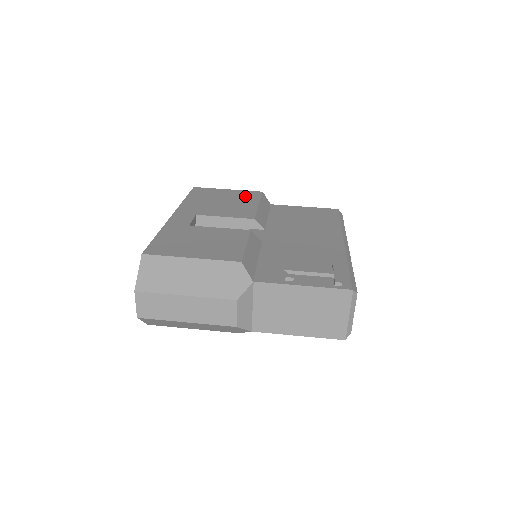
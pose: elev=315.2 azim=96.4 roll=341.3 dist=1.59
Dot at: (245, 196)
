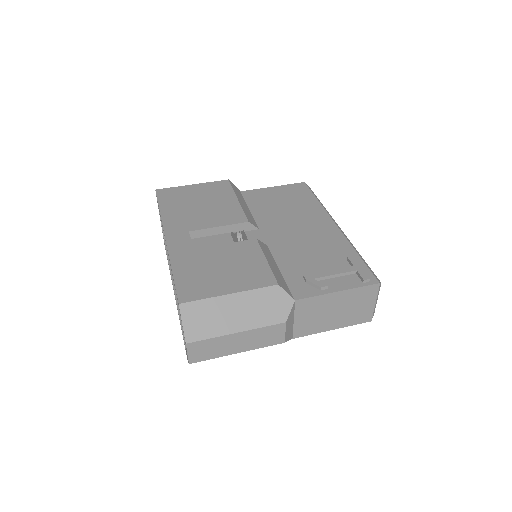
Dot at: (217, 191)
